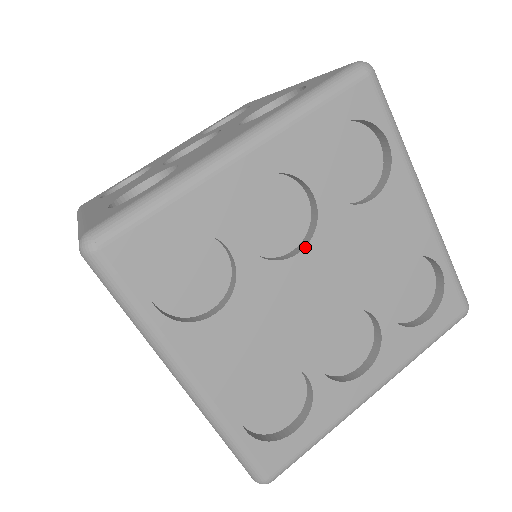
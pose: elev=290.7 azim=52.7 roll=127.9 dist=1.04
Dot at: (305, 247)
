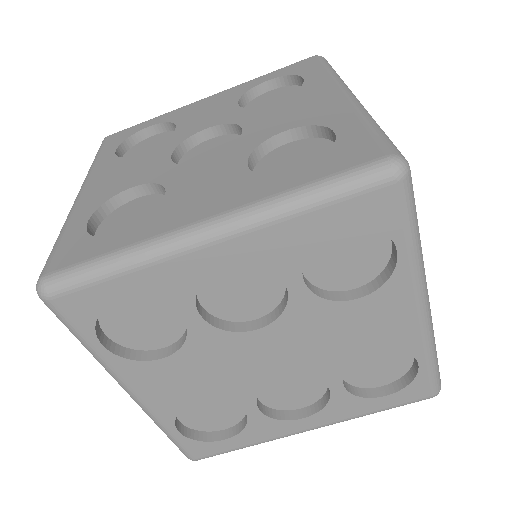
Dot at: (265, 326)
